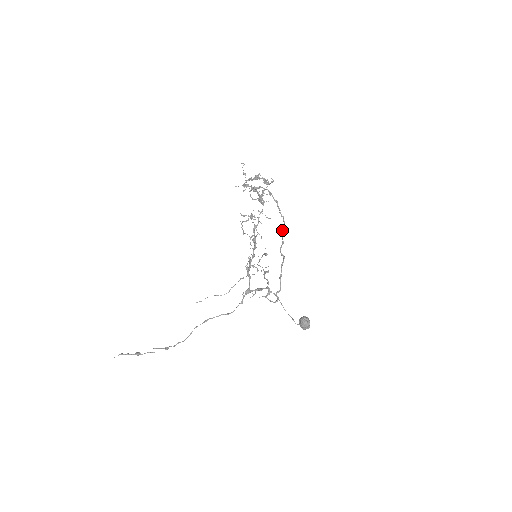
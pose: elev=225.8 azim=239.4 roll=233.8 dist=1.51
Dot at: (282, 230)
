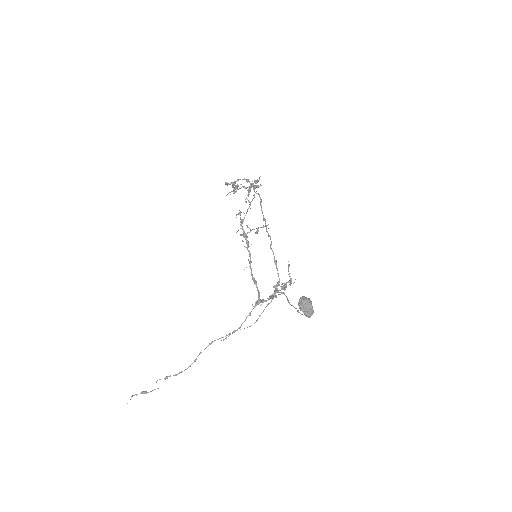
Dot at: occluded
